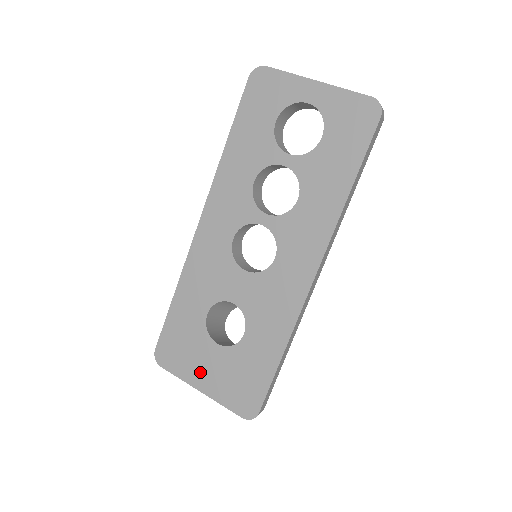
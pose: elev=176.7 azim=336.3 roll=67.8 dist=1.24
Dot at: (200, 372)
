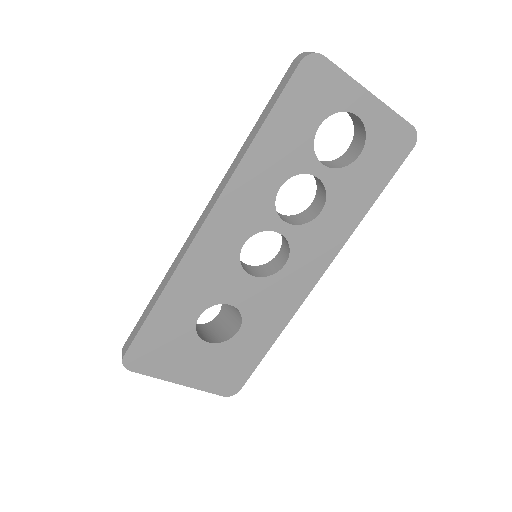
Dot at: (182, 369)
